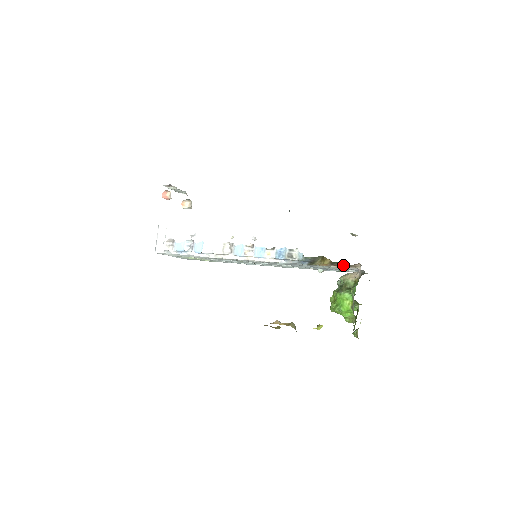
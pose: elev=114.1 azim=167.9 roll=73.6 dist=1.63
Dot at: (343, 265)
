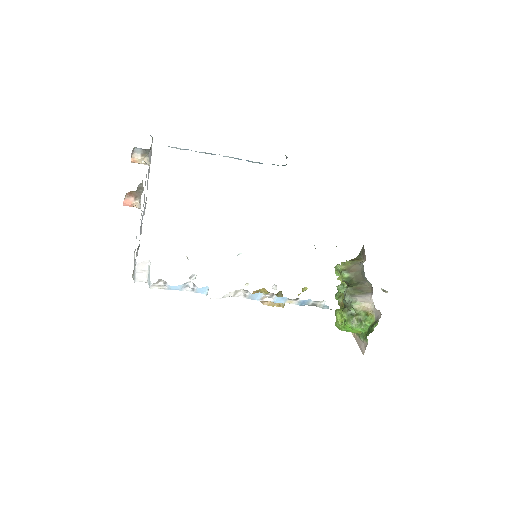
Dot at: occluded
